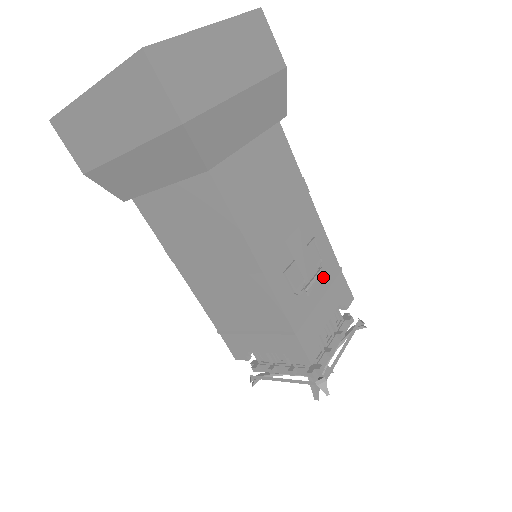
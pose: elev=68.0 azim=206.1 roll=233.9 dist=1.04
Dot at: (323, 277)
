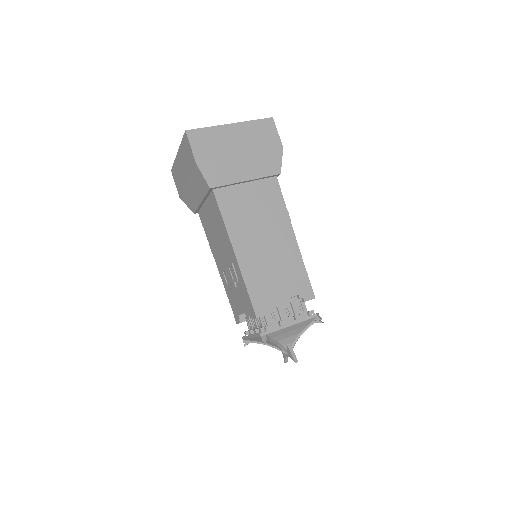
Dot at: occluded
